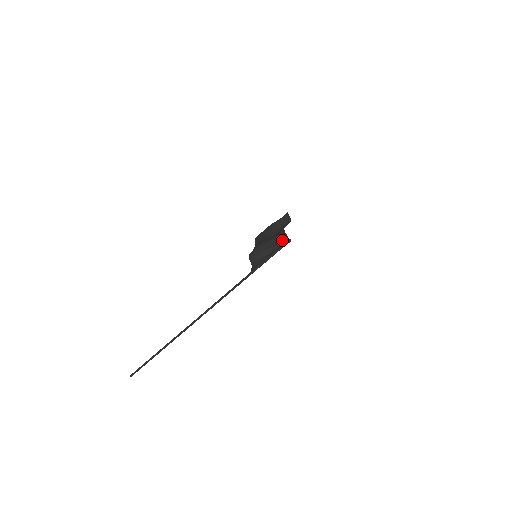
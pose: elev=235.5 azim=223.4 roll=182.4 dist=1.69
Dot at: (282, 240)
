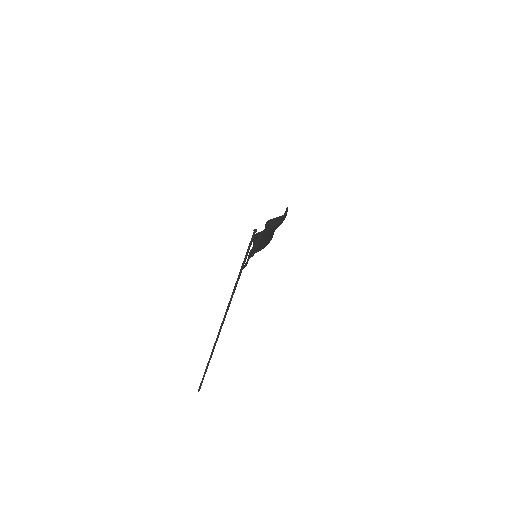
Dot at: occluded
